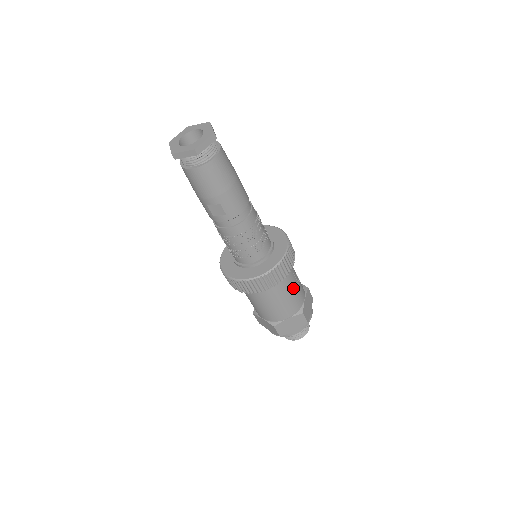
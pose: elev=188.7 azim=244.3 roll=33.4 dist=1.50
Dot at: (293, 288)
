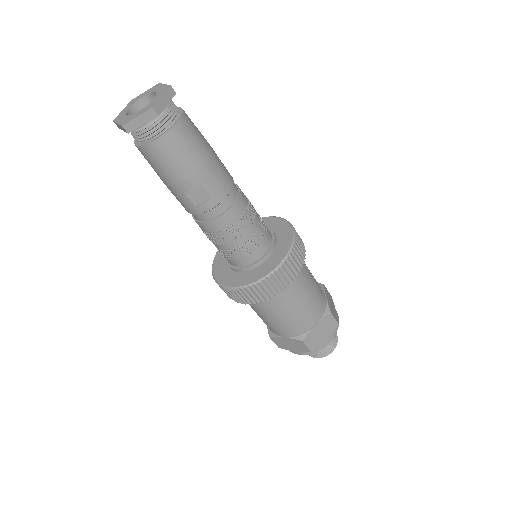
Dot at: (311, 283)
